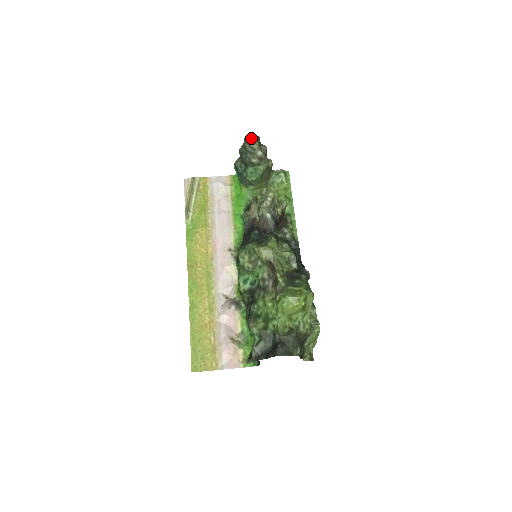
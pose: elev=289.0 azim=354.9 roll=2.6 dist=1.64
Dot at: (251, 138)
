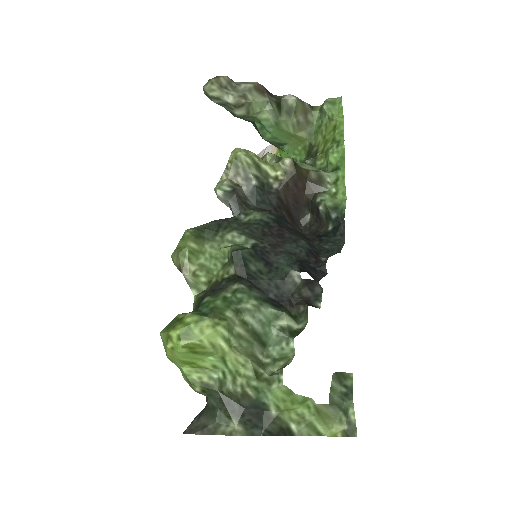
Dot at: (204, 85)
